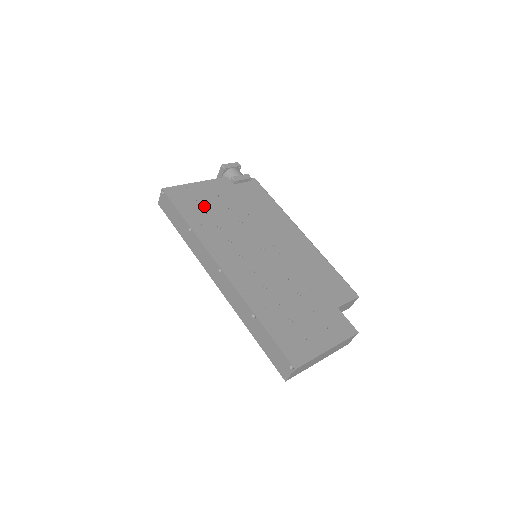
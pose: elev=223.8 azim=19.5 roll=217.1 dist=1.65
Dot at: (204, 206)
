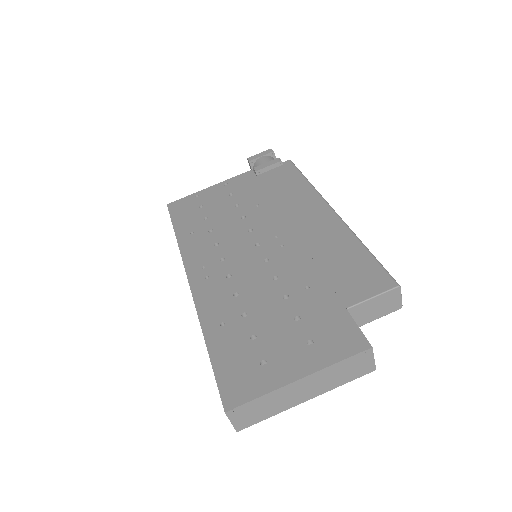
Dot at: (205, 211)
